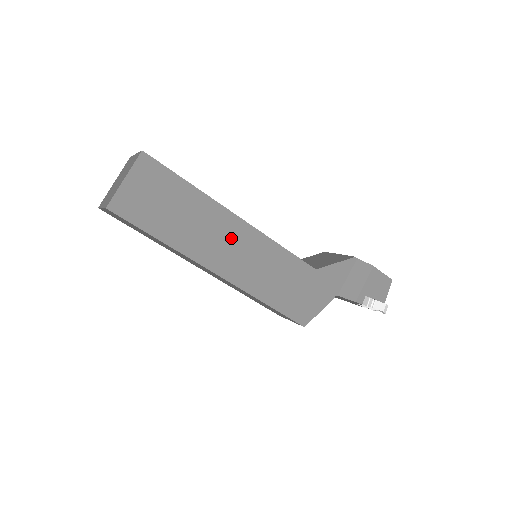
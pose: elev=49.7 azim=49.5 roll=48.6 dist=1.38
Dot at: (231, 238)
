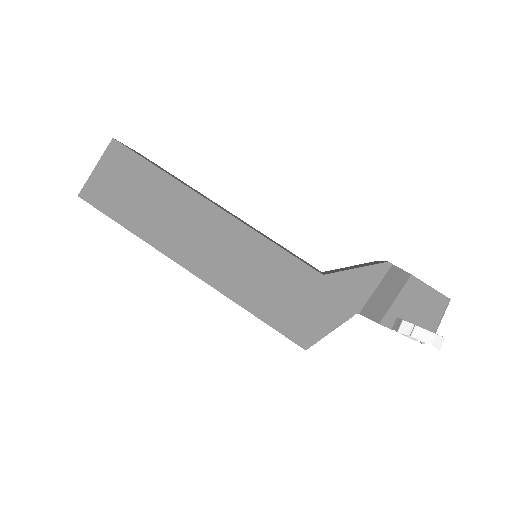
Dot at: (206, 229)
